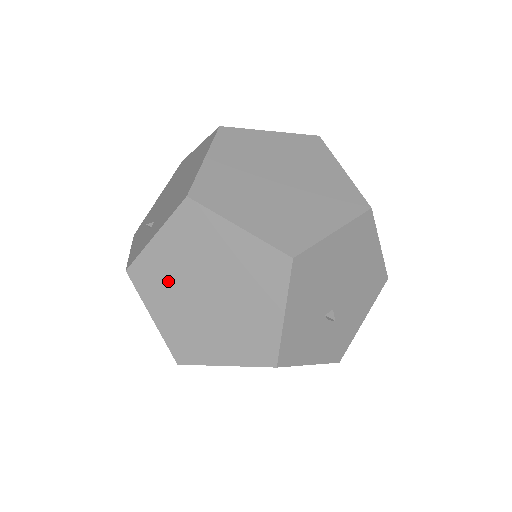
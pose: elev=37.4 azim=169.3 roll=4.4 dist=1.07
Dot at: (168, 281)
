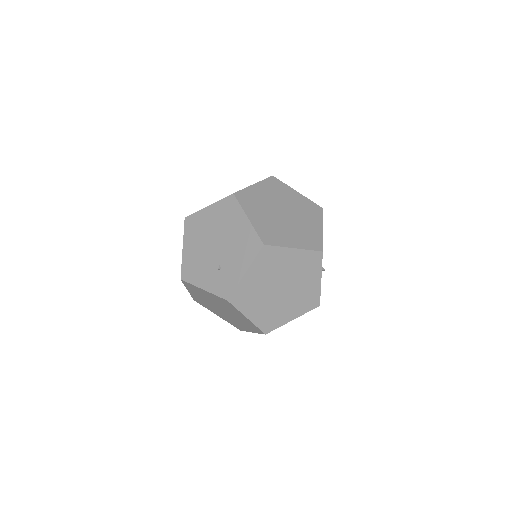
Dot at: (256, 293)
